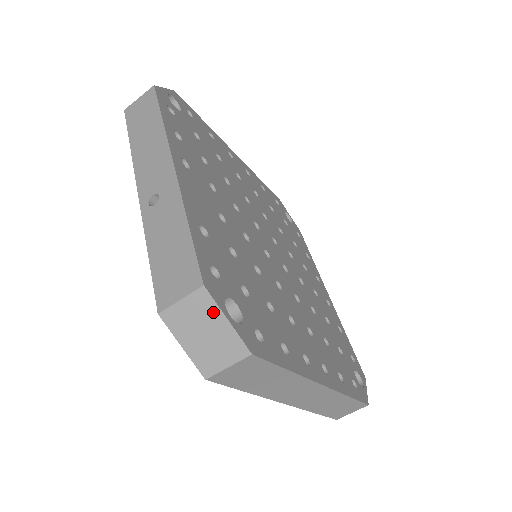
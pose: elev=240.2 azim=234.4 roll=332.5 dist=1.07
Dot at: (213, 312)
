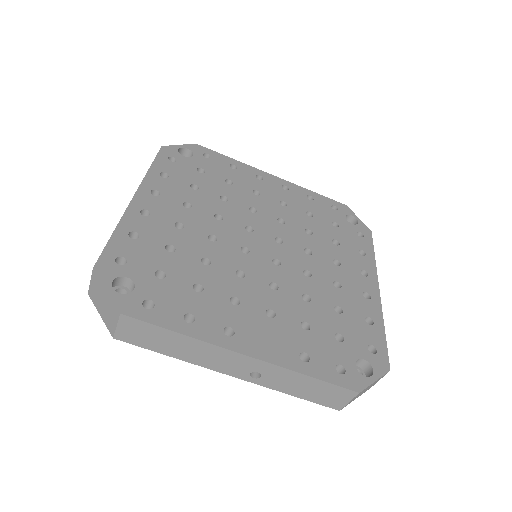
Dot at: occluded
